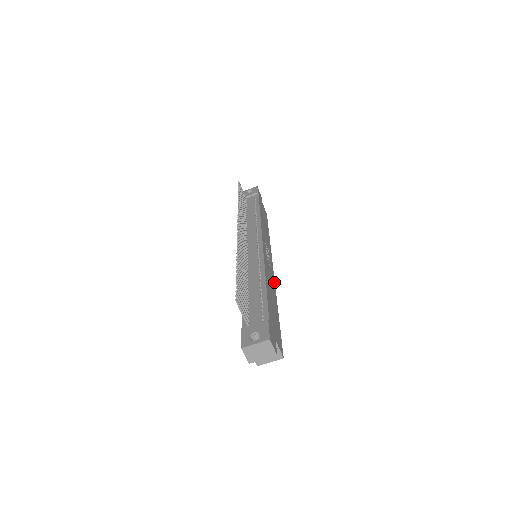
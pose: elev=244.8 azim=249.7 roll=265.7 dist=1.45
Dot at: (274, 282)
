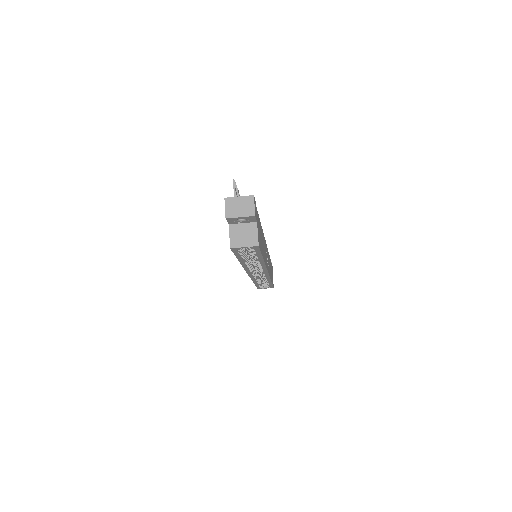
Dot at: (266, 266)
